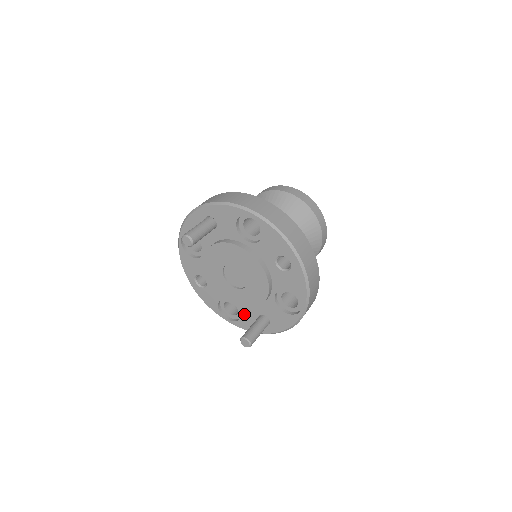
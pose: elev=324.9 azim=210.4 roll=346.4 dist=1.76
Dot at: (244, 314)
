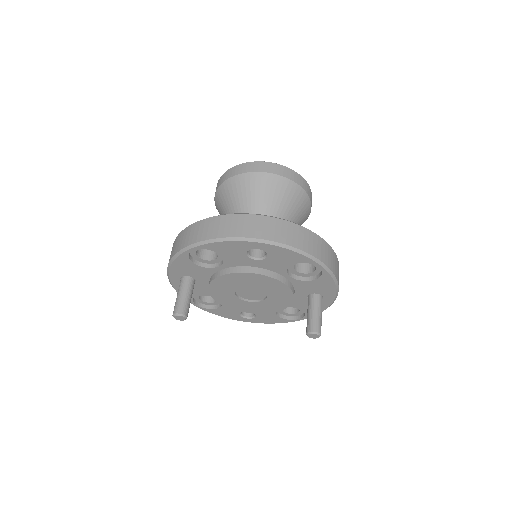
Dot at: (300, 306)
